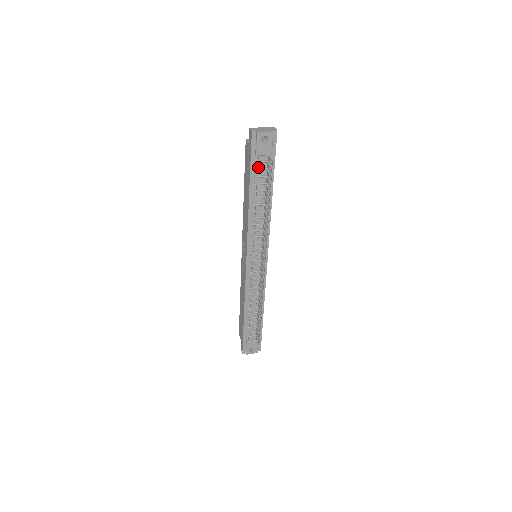
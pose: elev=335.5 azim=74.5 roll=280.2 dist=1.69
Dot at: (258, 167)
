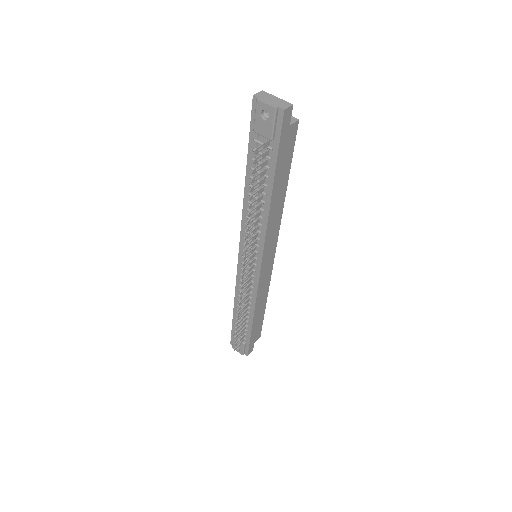
Dot at: occluded
